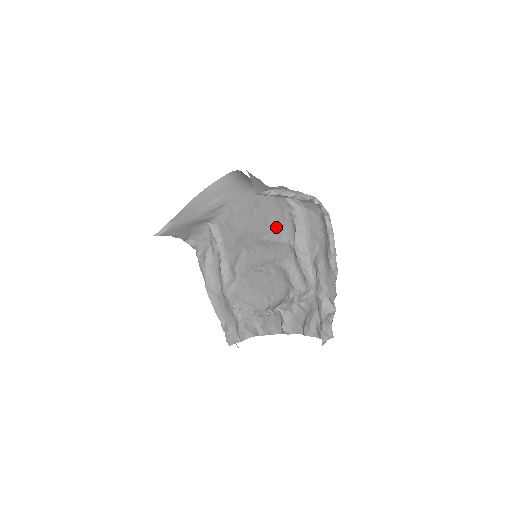
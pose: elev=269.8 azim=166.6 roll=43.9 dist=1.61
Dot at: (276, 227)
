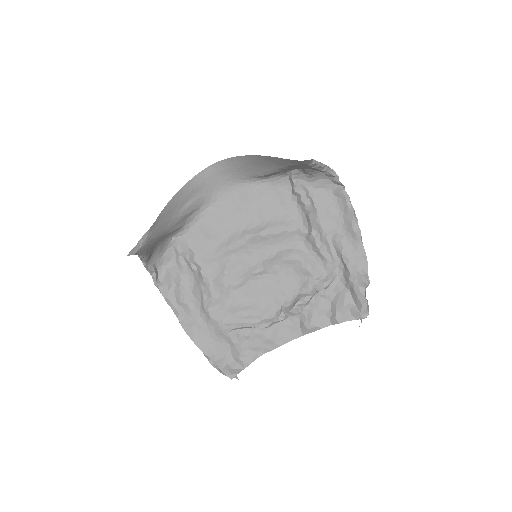
Dot at: (276, 217)
